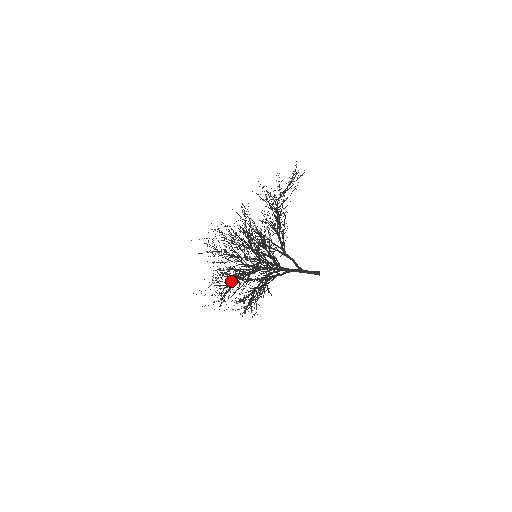
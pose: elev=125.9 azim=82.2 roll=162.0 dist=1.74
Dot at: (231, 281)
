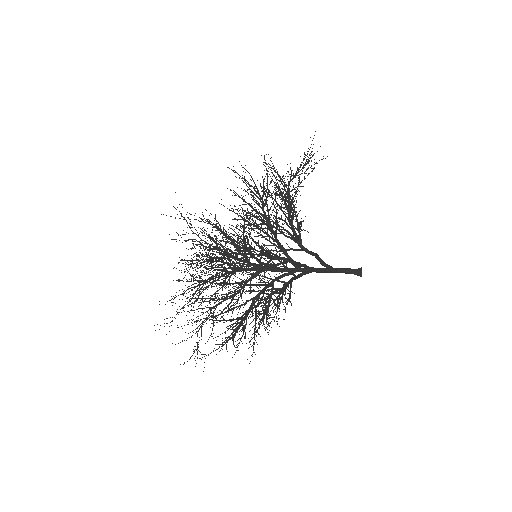
Dot at: (214, 306)
